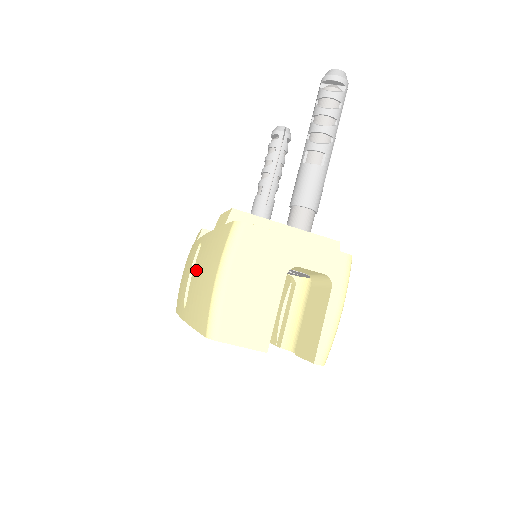
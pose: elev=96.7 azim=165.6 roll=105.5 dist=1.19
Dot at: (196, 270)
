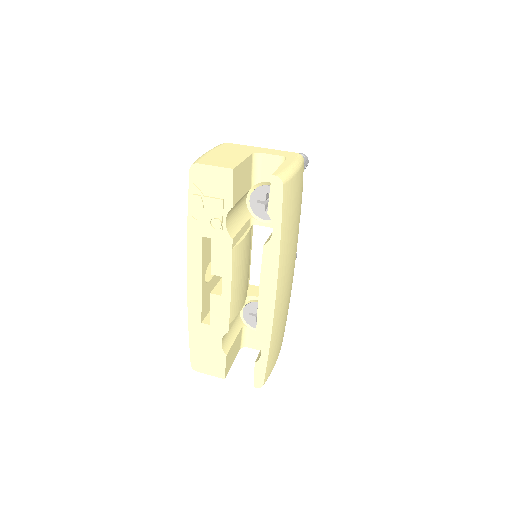
Dot at: occluded
